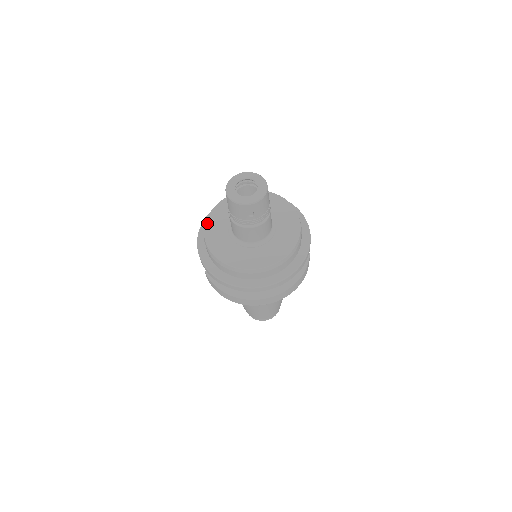
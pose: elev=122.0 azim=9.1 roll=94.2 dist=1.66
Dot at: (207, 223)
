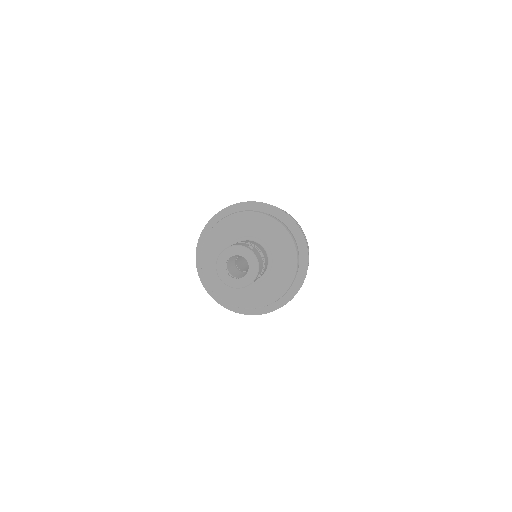
Dot at: (218, 225)
